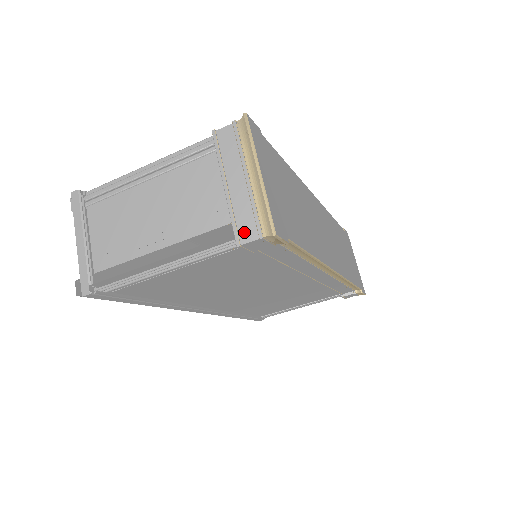
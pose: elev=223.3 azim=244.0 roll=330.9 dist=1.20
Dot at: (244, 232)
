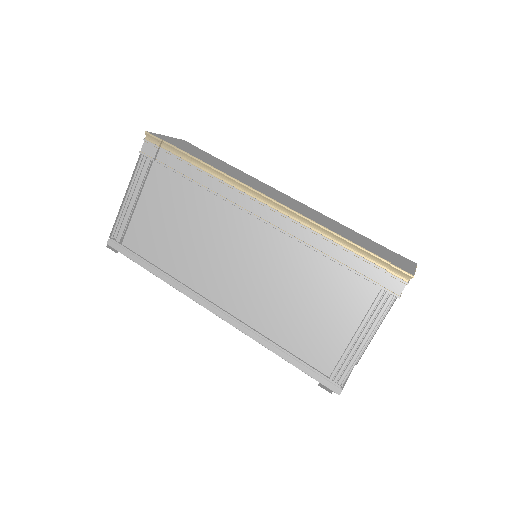
Dot at: occluded
